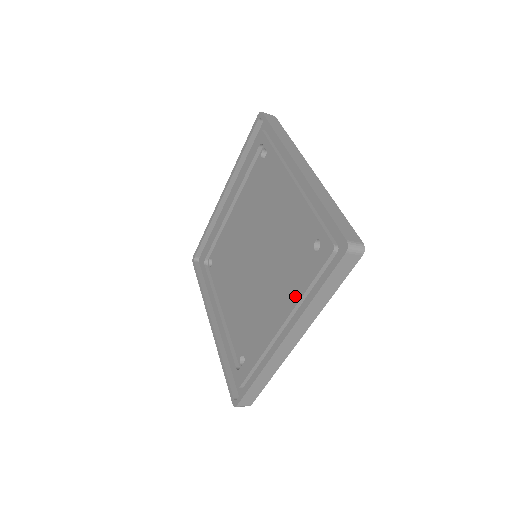
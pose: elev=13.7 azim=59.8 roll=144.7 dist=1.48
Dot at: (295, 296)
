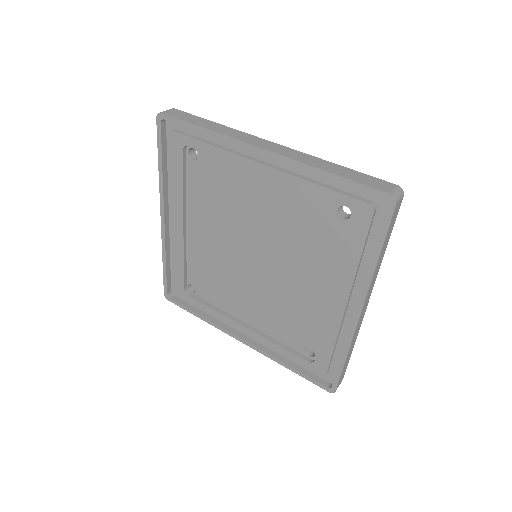
Dot at: (348, 270)
